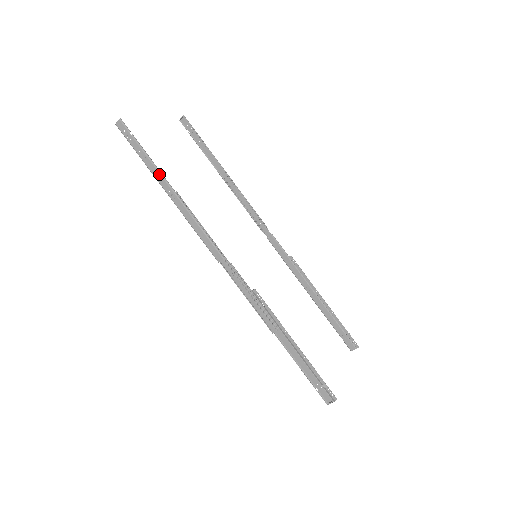
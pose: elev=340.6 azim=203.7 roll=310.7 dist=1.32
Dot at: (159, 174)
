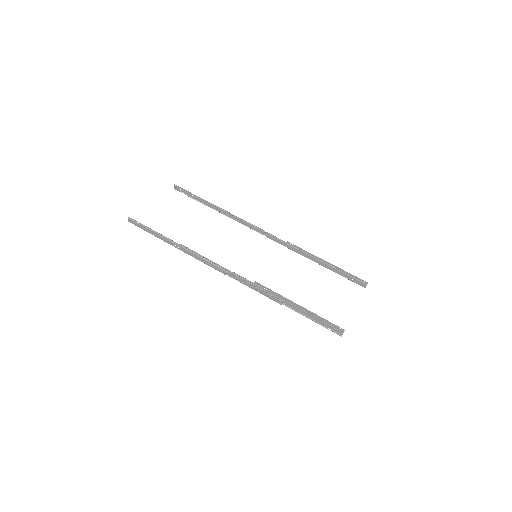
Dot at: (165, 238)
